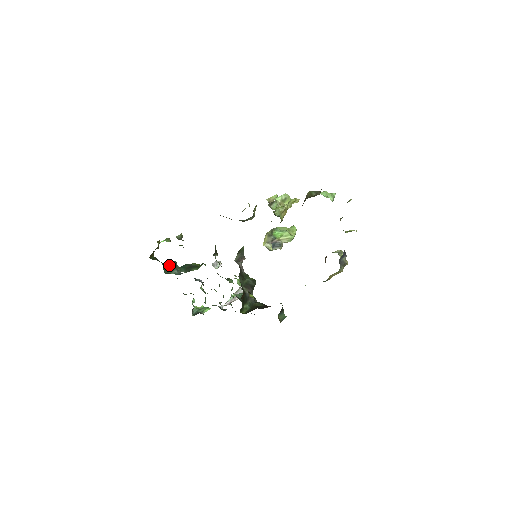
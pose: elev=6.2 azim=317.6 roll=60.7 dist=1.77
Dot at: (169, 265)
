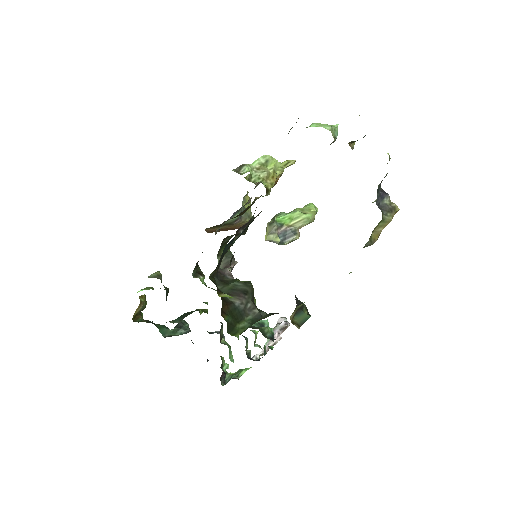
Dot at: (174, 327)
